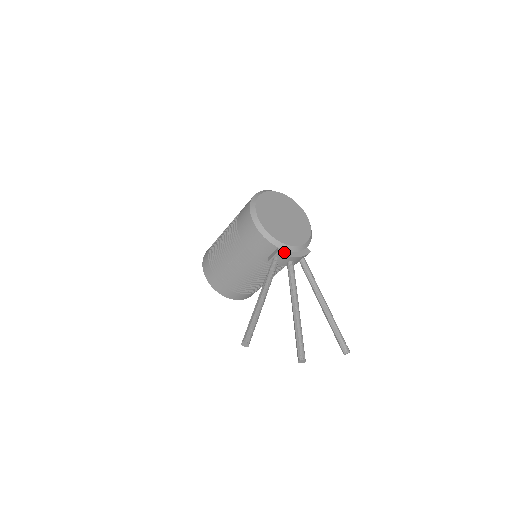
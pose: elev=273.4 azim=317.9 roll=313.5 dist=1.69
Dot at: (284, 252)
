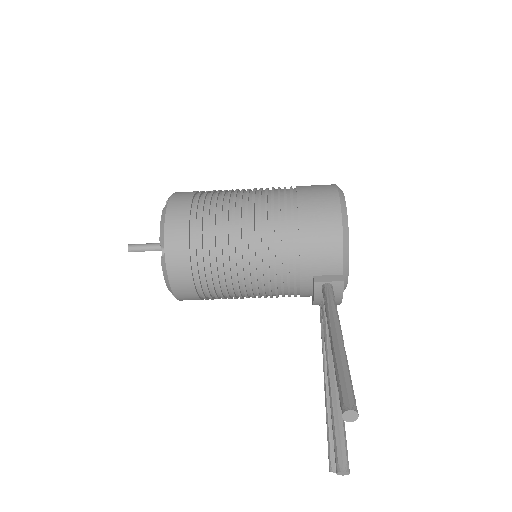
Dot at: (343, 285)
